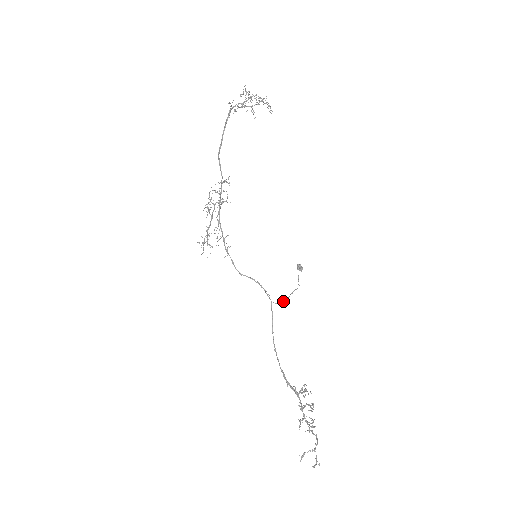
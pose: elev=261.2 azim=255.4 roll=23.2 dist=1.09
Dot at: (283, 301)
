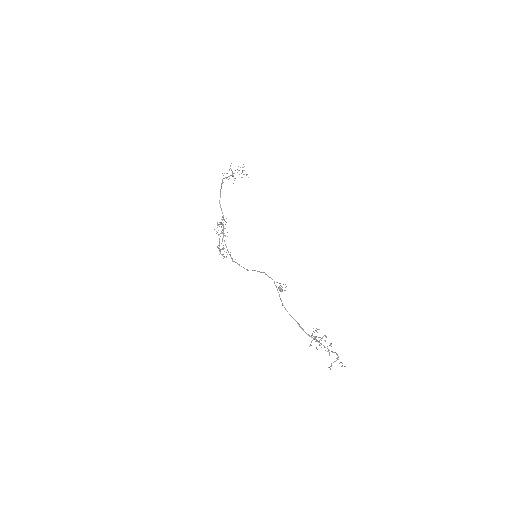
Dot at: occluded
